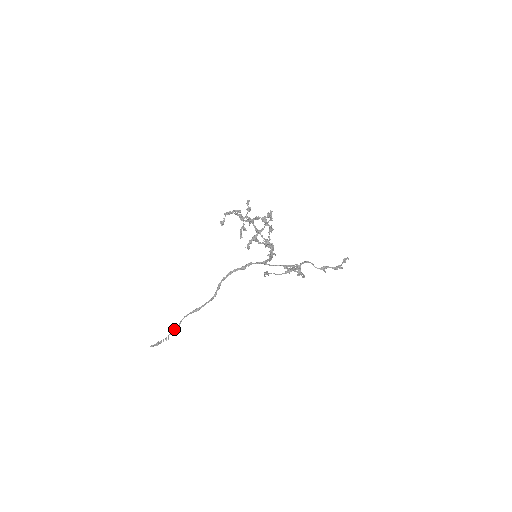
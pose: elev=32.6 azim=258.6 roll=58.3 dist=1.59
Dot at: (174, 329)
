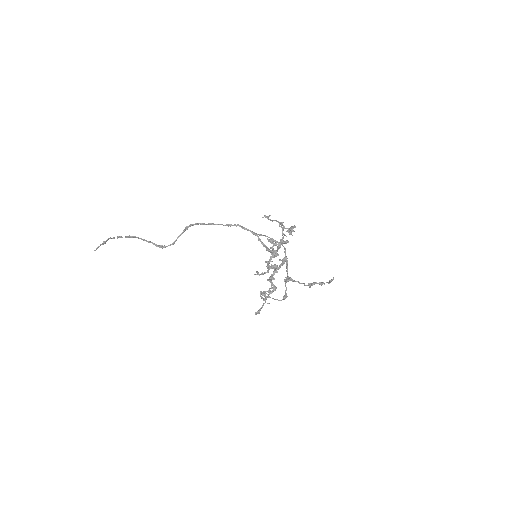
Dot at: (126, 236)
